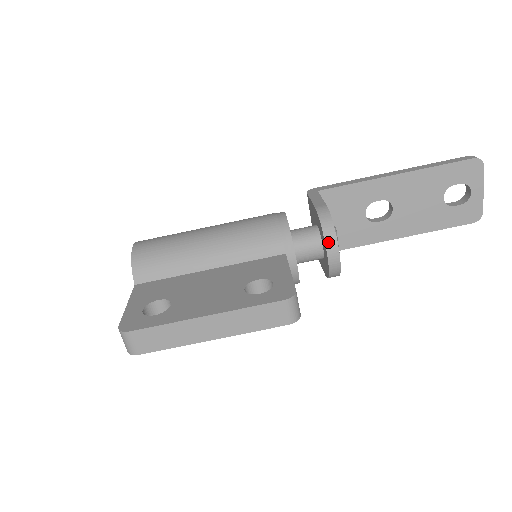
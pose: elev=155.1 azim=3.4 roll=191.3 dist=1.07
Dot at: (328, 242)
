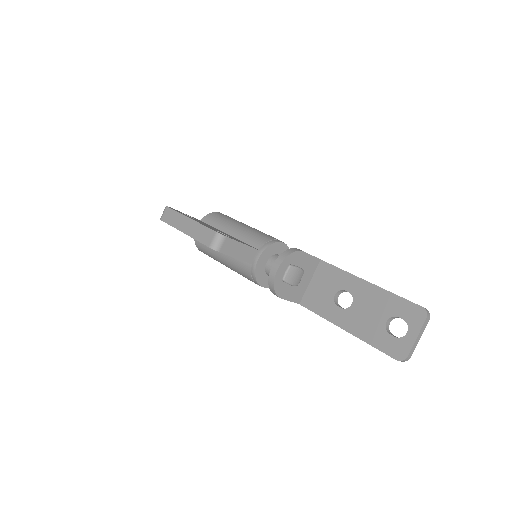
Dot at: (279, 258)
